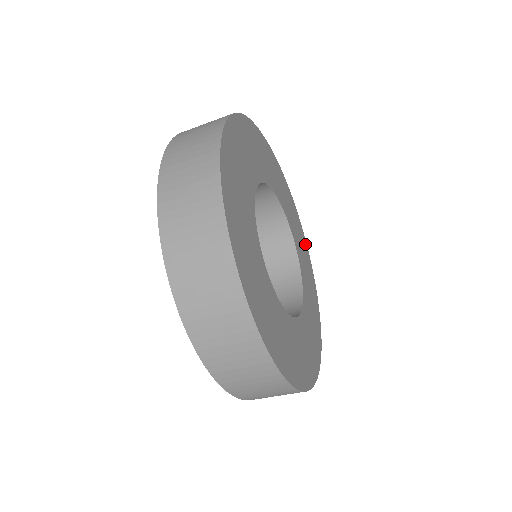
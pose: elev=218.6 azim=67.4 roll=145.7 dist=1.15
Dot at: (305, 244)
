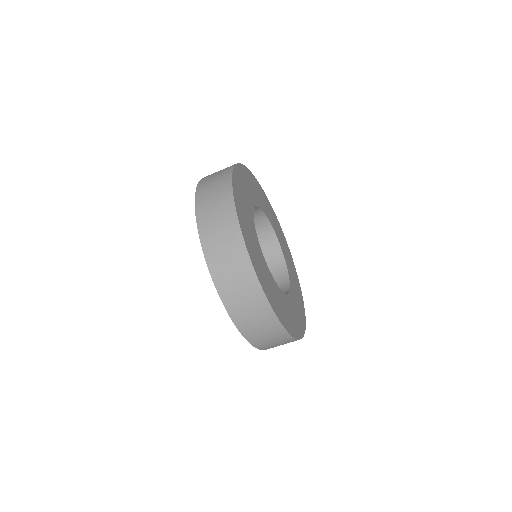
Dot at: (279, 226)
